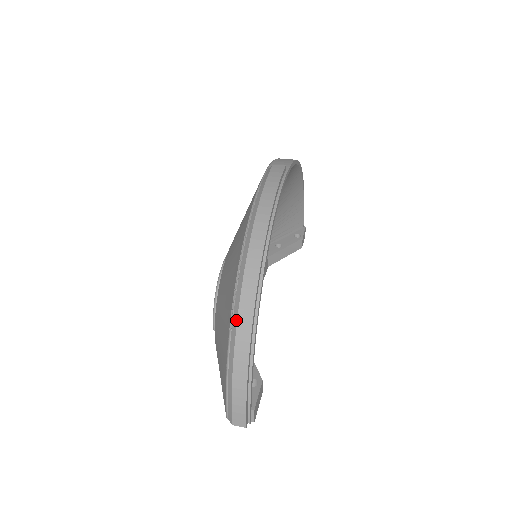
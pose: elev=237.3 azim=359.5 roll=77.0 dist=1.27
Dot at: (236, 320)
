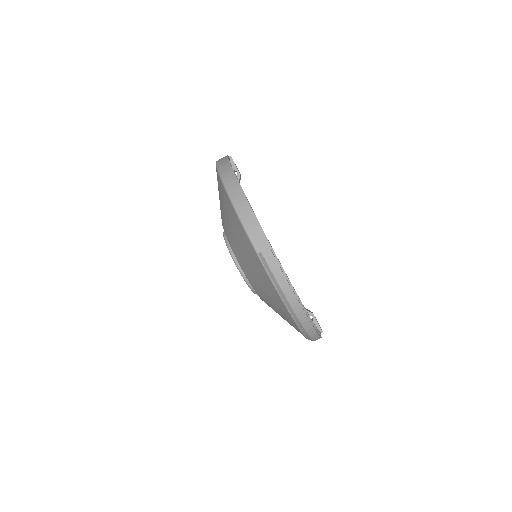
Dot at: (308, 336)
